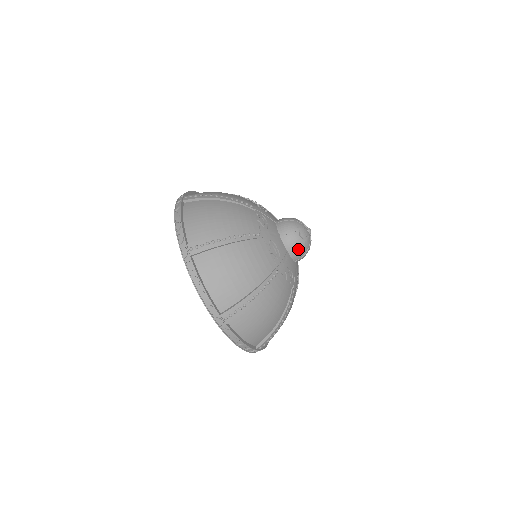
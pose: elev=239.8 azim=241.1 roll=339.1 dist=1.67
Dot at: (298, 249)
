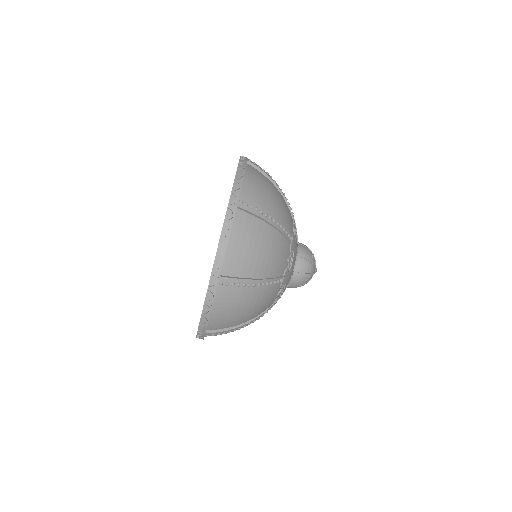
Dot at: (306, 260)
